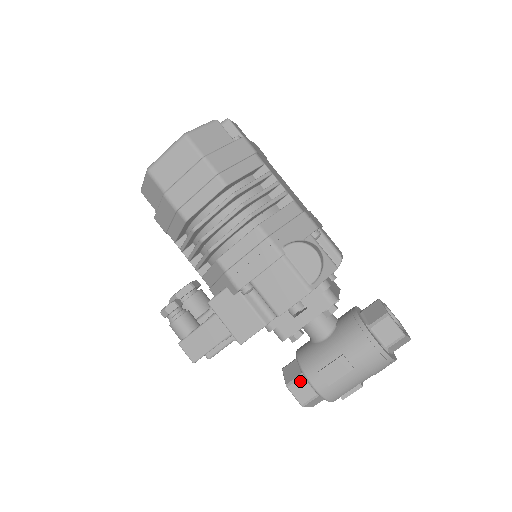
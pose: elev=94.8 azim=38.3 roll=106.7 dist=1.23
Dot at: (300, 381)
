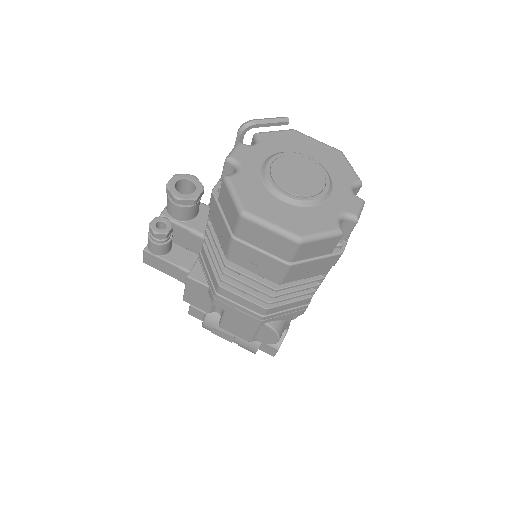
Dot at: (200, 312)
